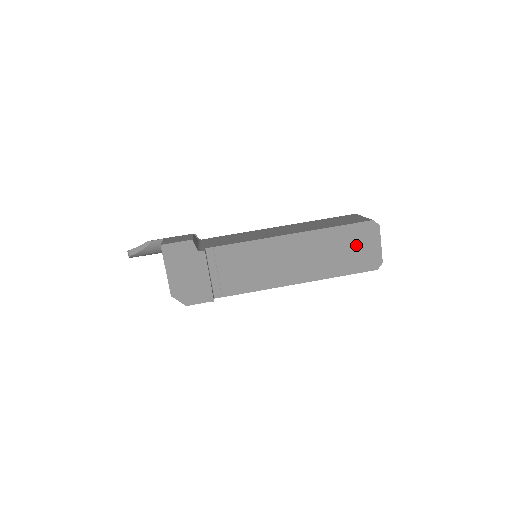
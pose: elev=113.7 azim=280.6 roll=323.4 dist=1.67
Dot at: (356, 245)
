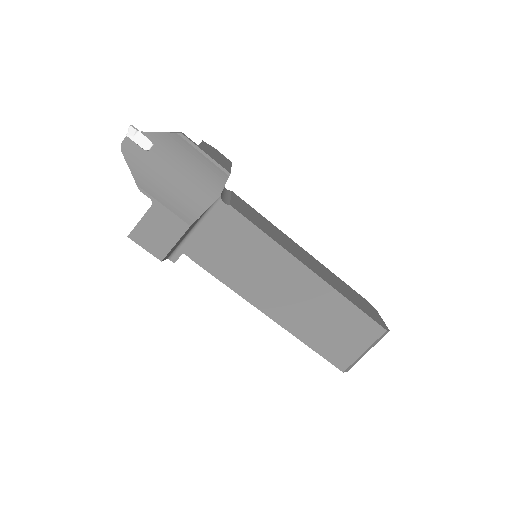
Dot at: occluded
